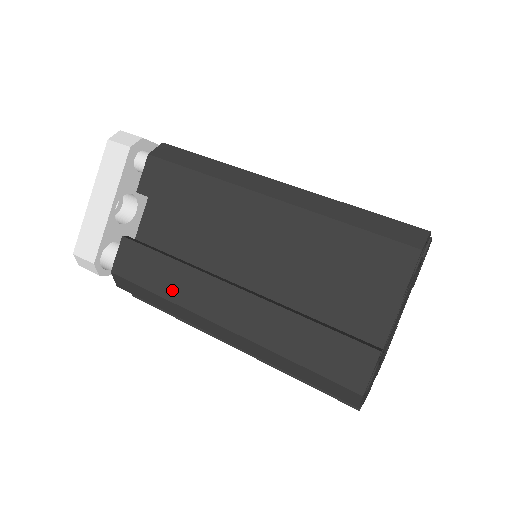
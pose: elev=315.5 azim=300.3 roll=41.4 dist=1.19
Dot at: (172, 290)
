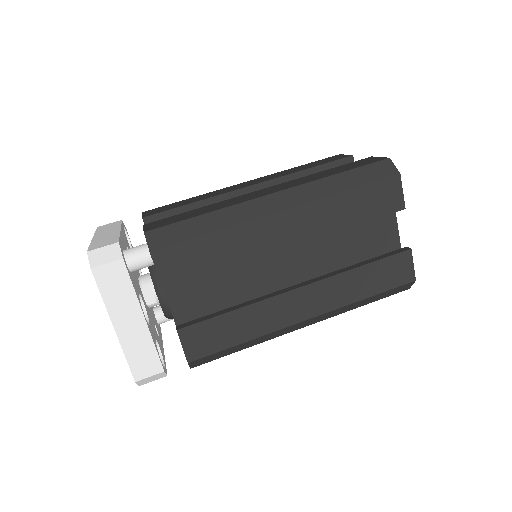
Dot at: (253, 330)
